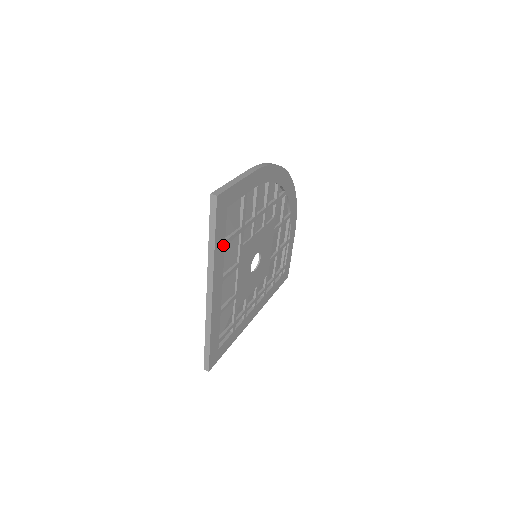
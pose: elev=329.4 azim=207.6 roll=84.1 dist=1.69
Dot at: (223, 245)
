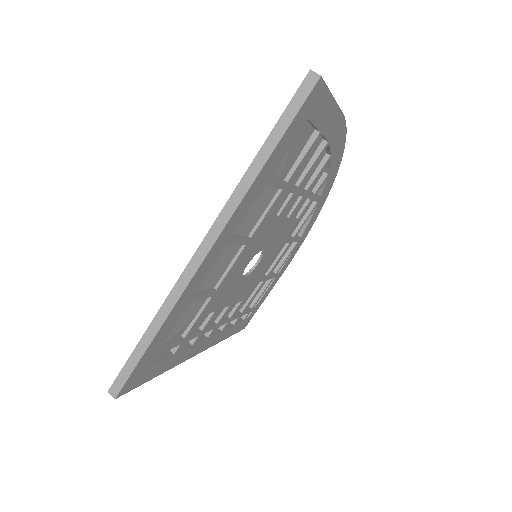
Dot at: (266, 179)
